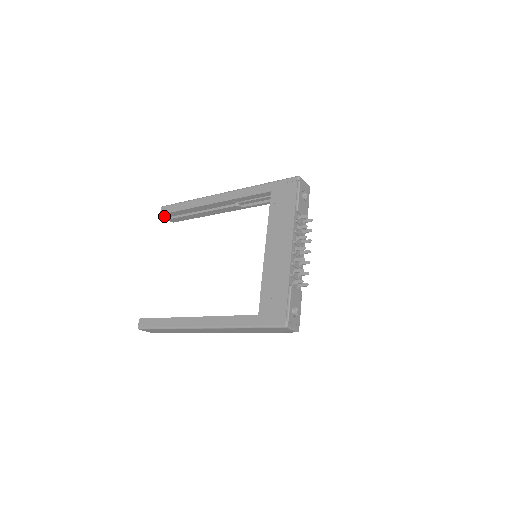
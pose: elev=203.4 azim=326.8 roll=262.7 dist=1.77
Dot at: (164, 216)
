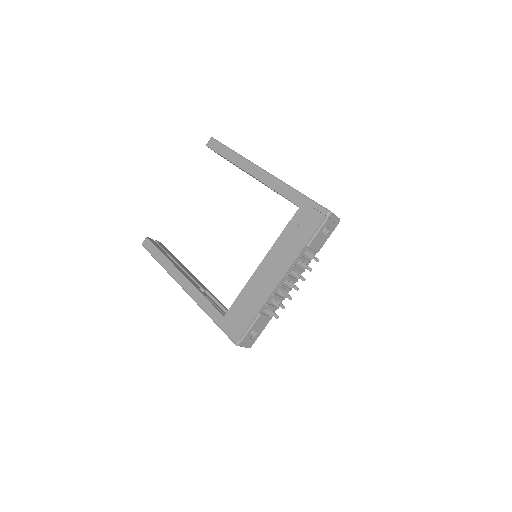
Dot at: occluded
